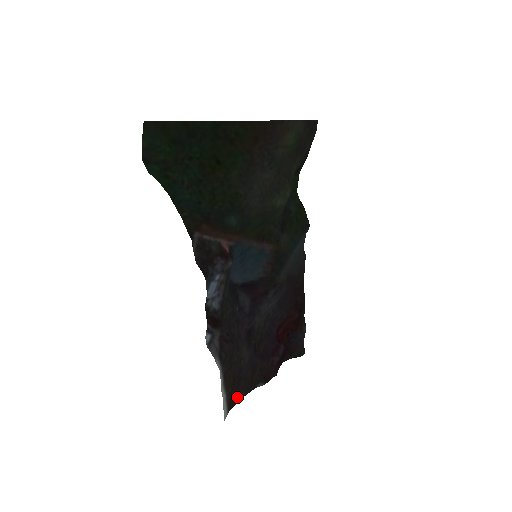
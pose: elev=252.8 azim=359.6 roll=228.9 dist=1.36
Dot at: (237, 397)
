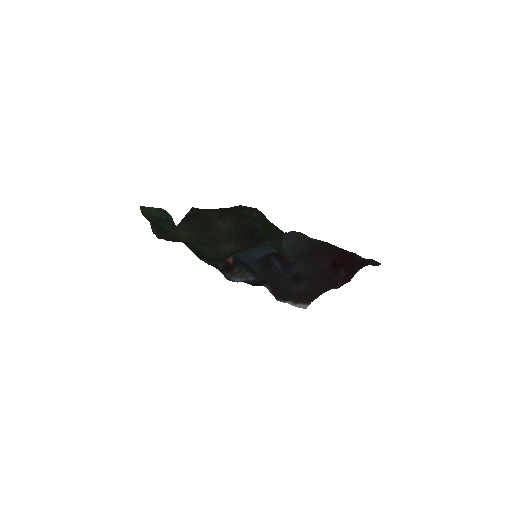
Dot at: (314, 297)
